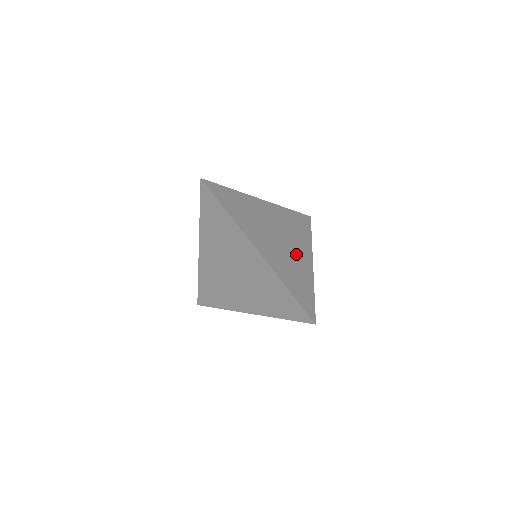
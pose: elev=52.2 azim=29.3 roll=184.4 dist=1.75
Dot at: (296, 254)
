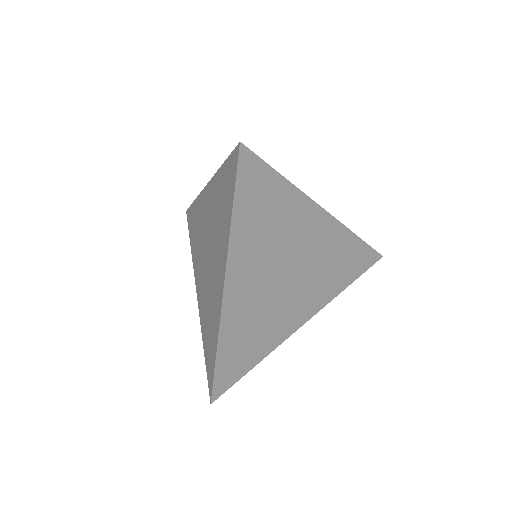
Dot at: (289, 307)
